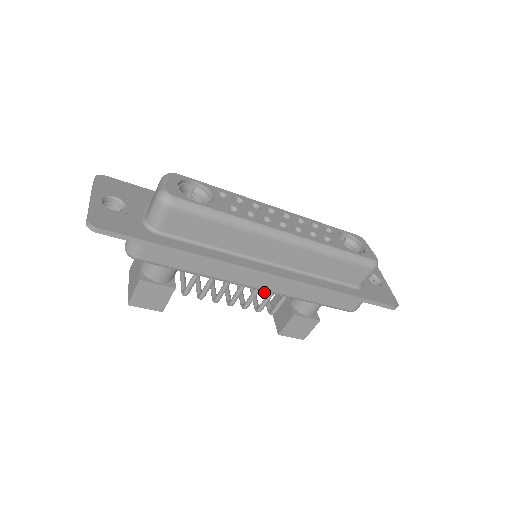
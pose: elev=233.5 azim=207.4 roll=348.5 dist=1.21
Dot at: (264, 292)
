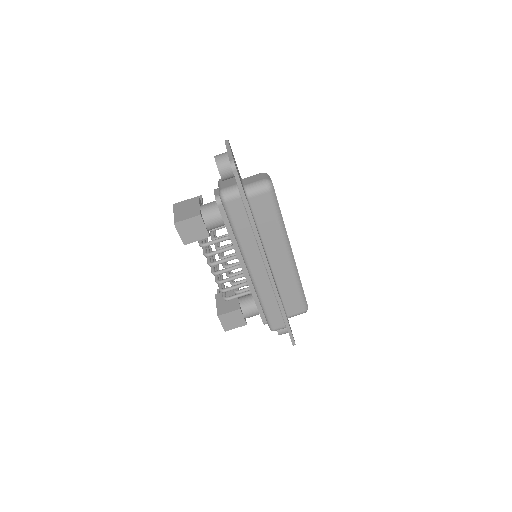
Dot at: (223, 284)
